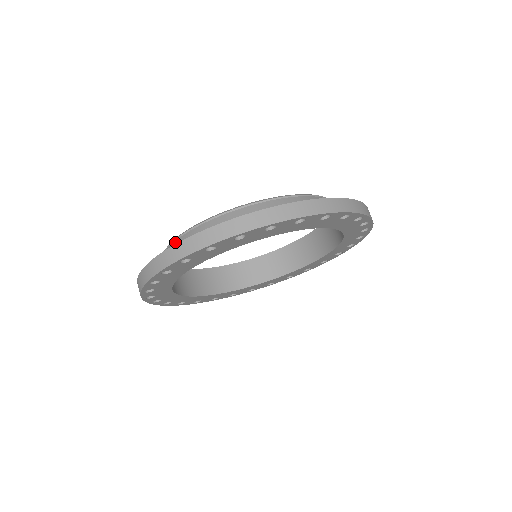
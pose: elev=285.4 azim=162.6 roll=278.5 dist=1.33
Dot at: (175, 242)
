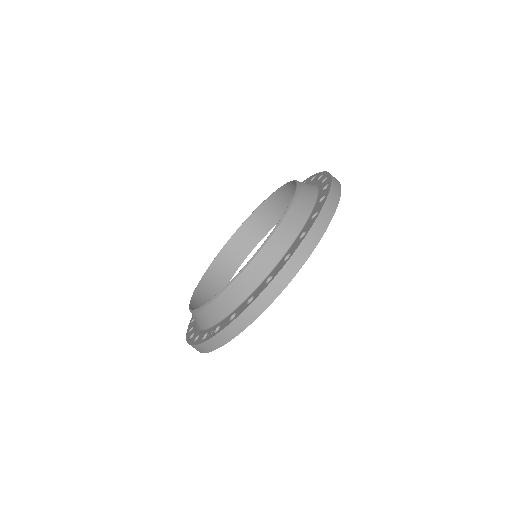
Dot at: occluded
